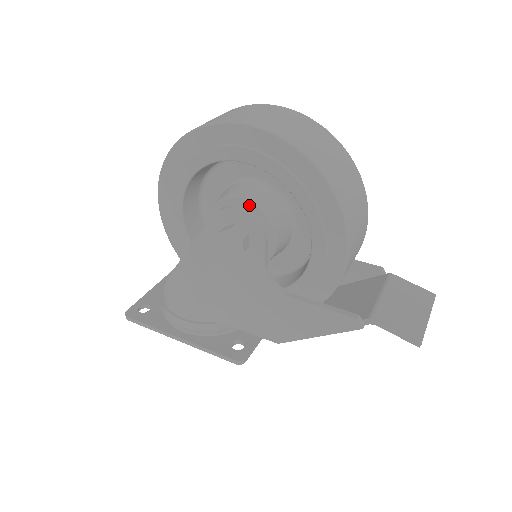
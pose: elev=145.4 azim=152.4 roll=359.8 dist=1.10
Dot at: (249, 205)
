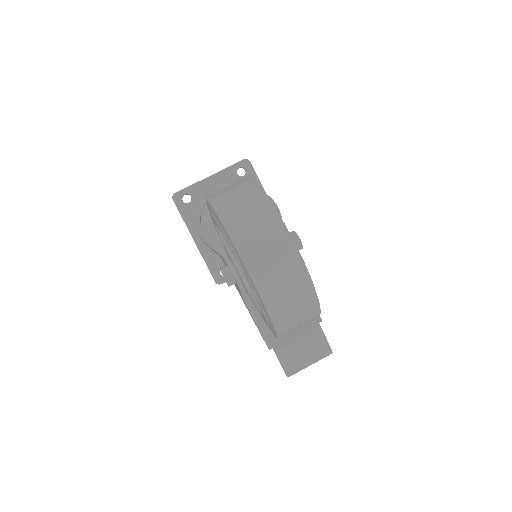
Dot at: (241, 279)
